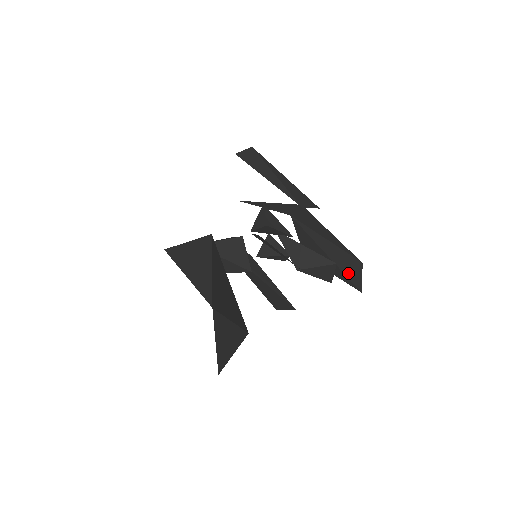
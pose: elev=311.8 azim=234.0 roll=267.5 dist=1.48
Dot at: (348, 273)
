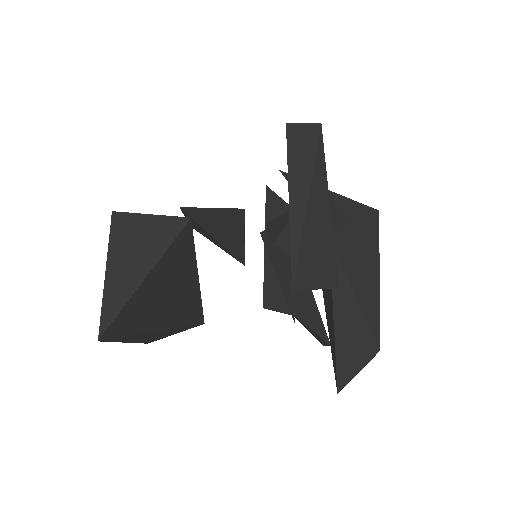
Dot at: (342, 359)
